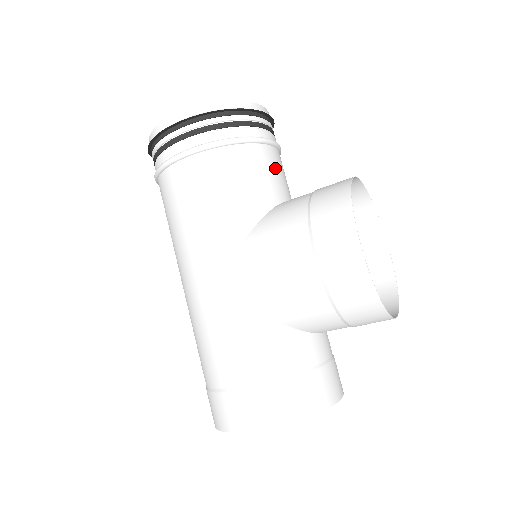
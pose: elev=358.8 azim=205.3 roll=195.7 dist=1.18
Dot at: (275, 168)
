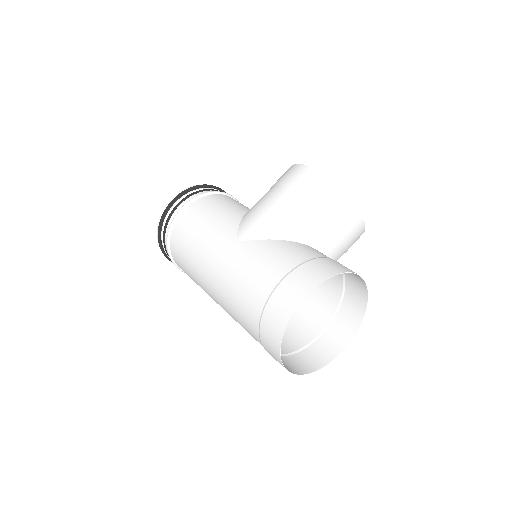
Dot at: occluded
